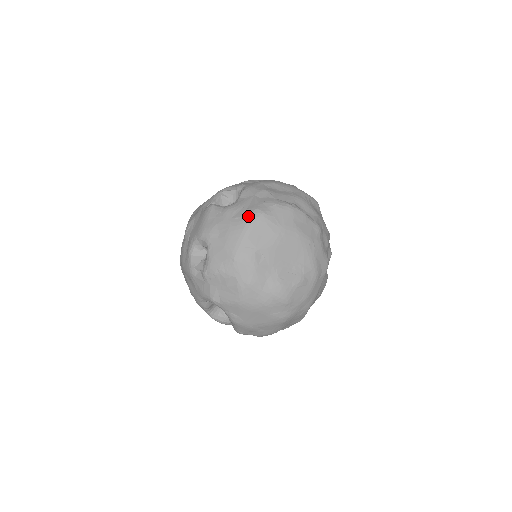
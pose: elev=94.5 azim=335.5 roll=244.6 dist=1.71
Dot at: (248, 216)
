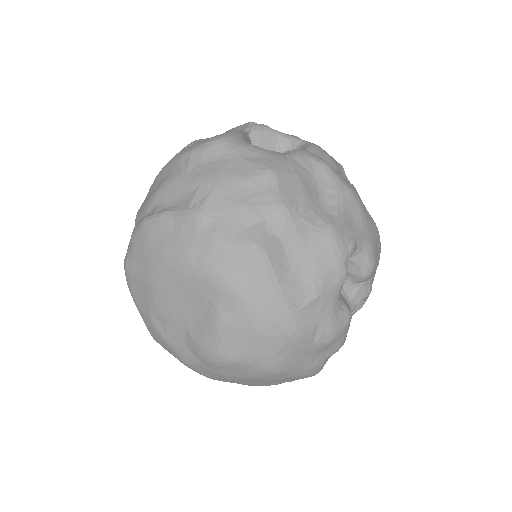
Dot at: occluded
